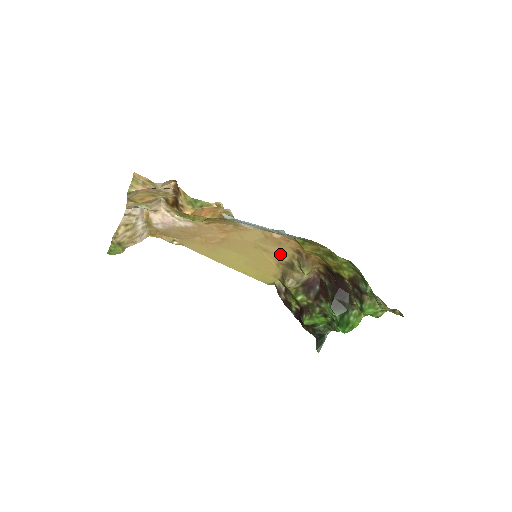
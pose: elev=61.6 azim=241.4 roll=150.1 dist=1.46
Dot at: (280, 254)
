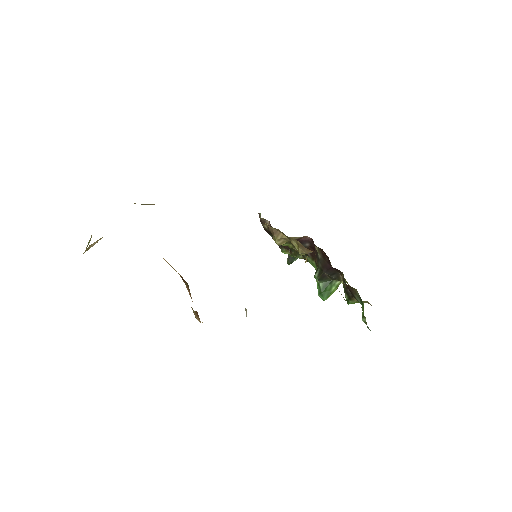
Dot at: occluded
